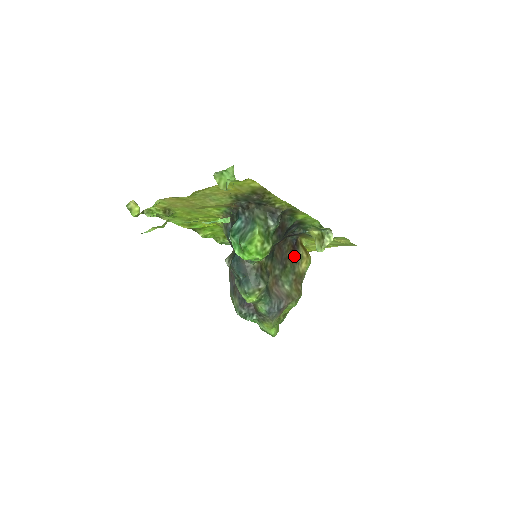
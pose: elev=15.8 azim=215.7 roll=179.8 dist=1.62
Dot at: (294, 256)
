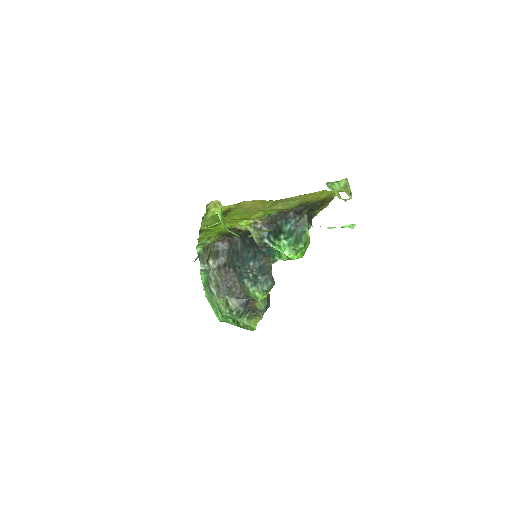
Dot at: occluded
